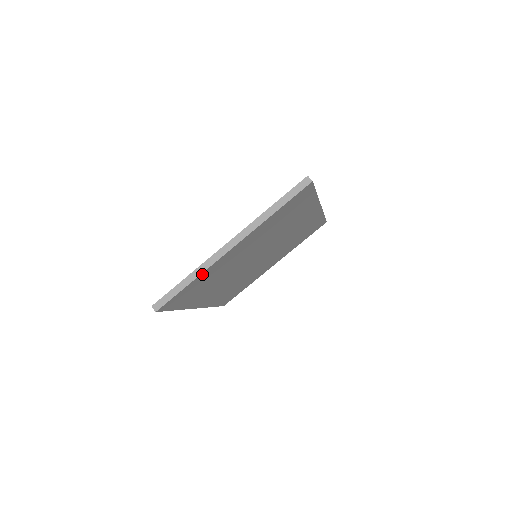
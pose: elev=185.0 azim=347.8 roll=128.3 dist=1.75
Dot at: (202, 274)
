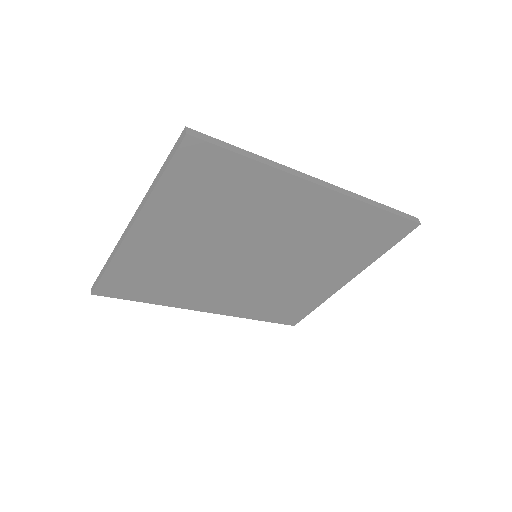
Dot at: (118, 258)
